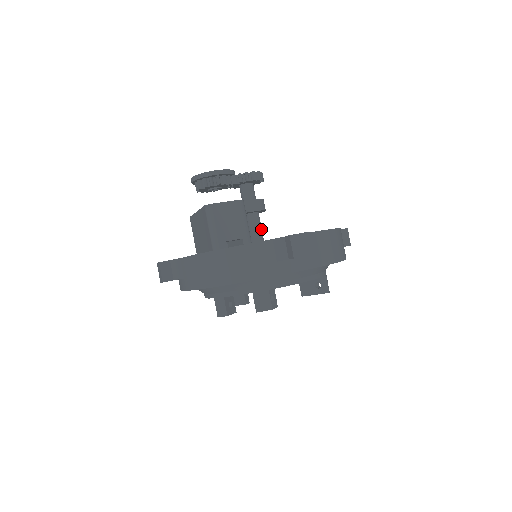
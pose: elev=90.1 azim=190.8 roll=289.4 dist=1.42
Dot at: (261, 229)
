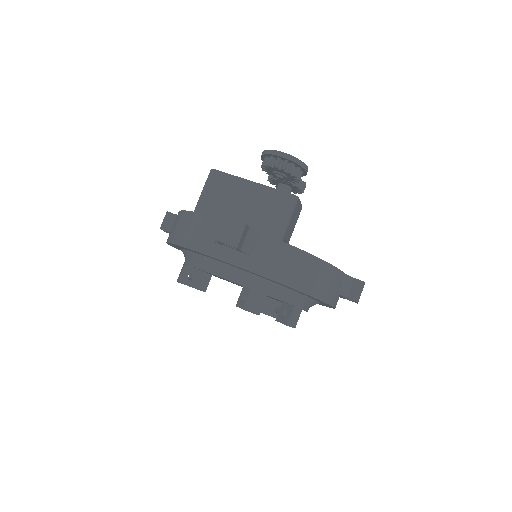
Dot at: occluded
